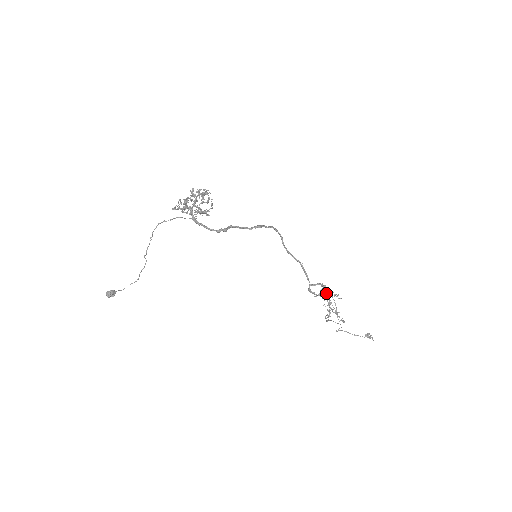
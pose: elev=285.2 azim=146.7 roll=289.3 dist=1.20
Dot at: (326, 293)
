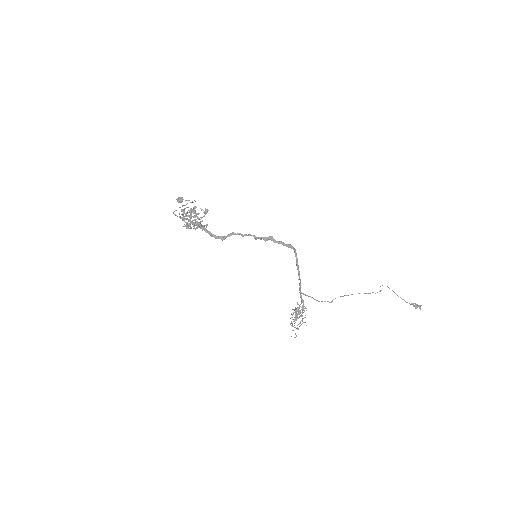
Dot at: occluded
